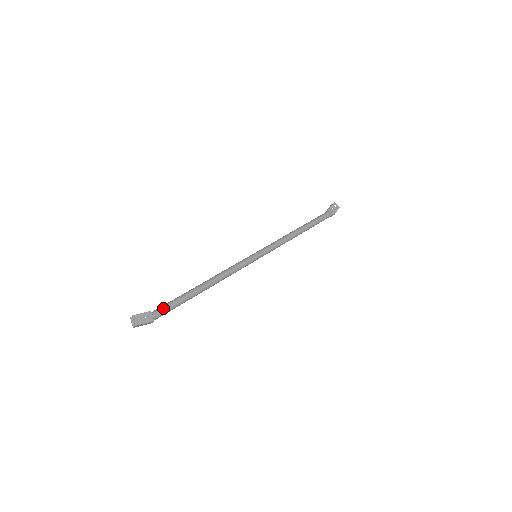
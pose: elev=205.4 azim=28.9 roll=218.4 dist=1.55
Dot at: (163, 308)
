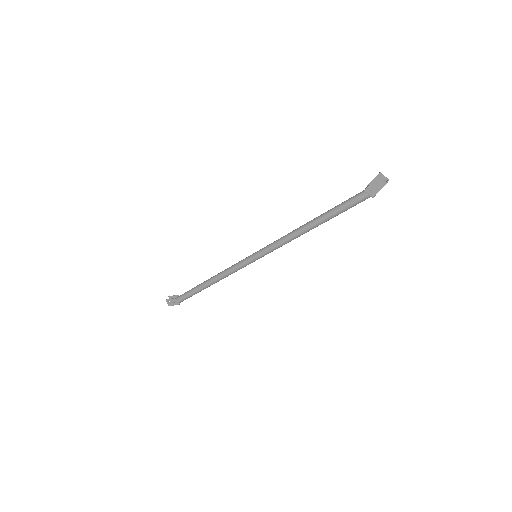
Dot at: (182, 297)
